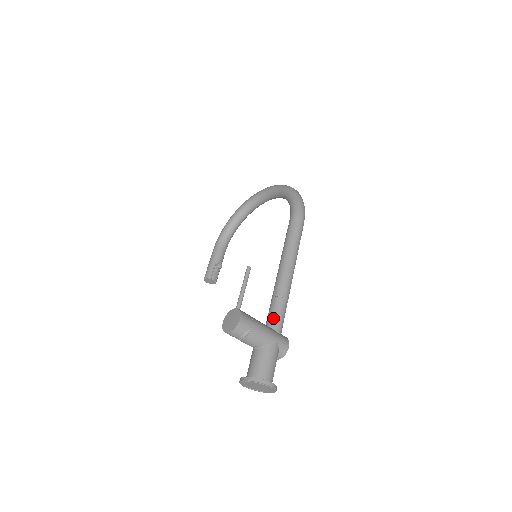
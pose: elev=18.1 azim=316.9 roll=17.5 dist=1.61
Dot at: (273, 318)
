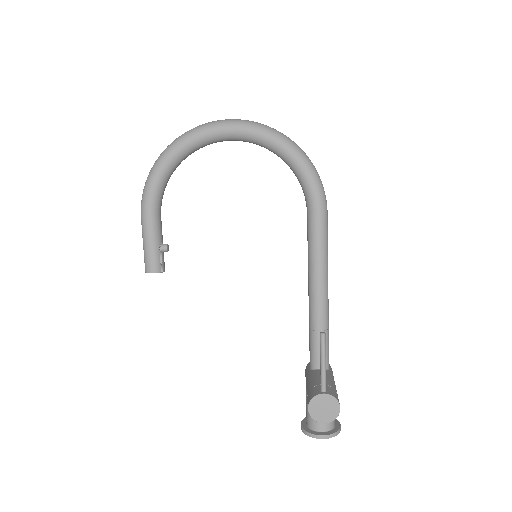
Dot at: occluded
